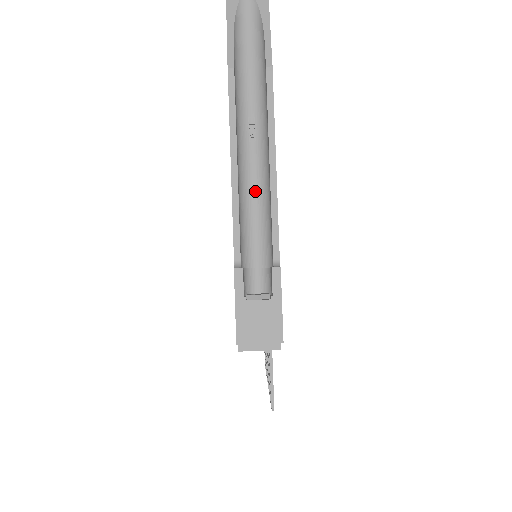
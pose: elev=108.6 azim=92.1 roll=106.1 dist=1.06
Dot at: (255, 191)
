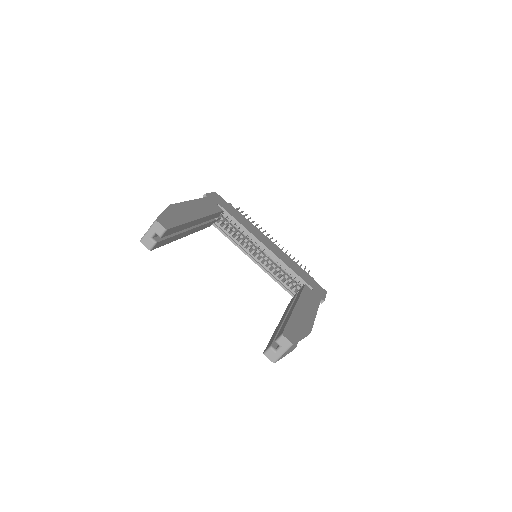
Dot at: occluded
